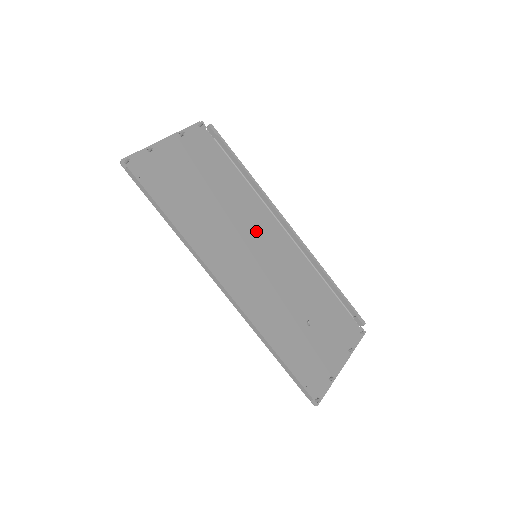
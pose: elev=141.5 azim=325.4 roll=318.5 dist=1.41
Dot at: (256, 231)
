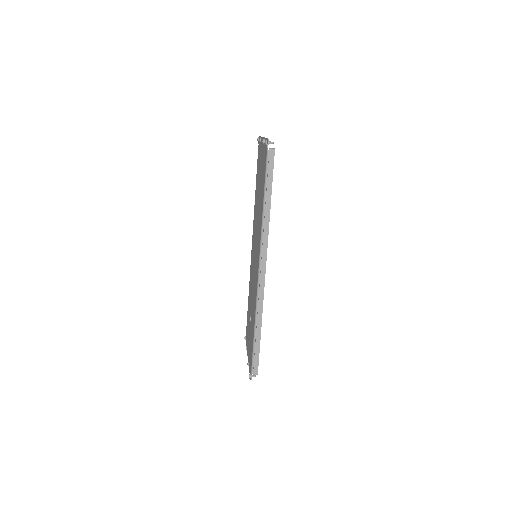
Dot at: occluded
